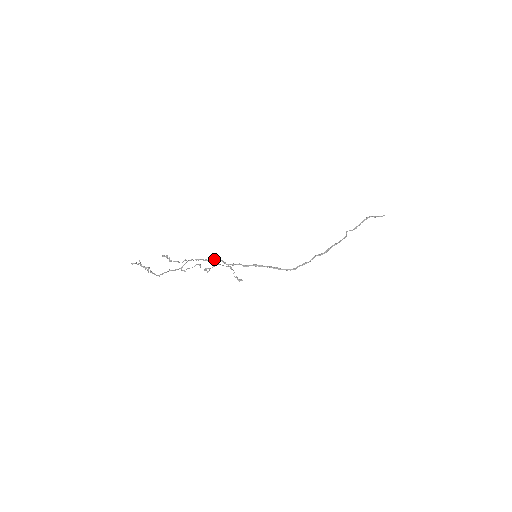
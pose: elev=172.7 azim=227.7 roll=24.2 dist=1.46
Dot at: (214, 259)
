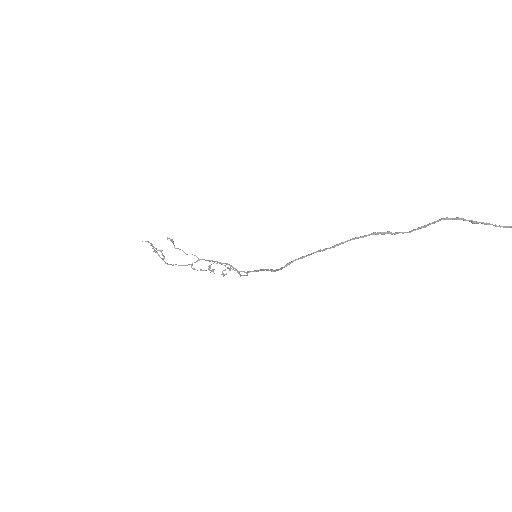
Dot at: (225, 263)
